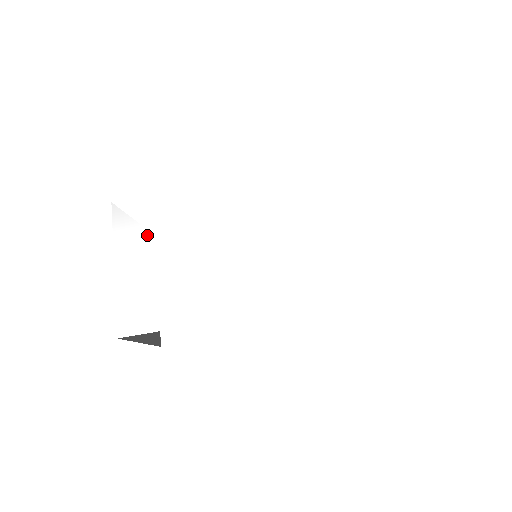
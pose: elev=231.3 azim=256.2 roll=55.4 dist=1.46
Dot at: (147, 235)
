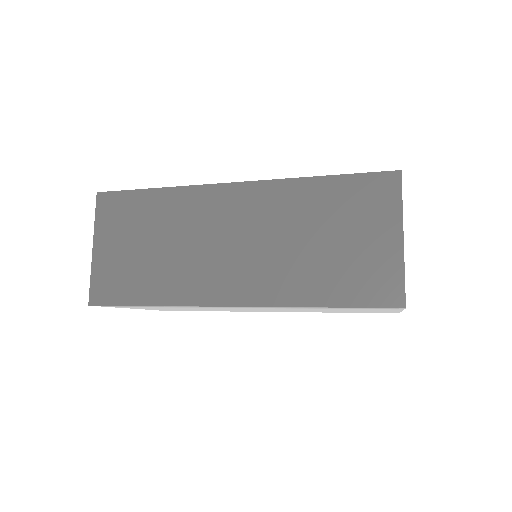
Dot at: occluded
